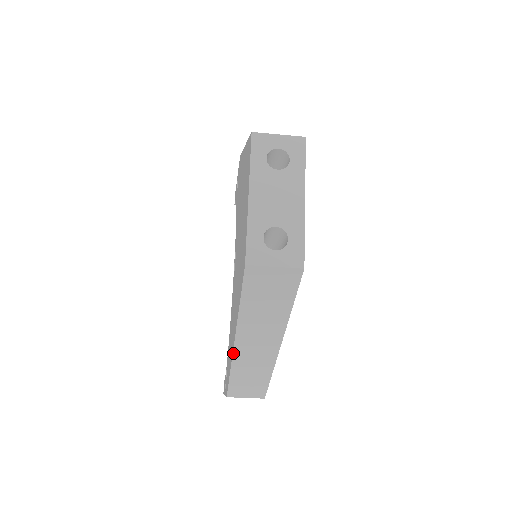
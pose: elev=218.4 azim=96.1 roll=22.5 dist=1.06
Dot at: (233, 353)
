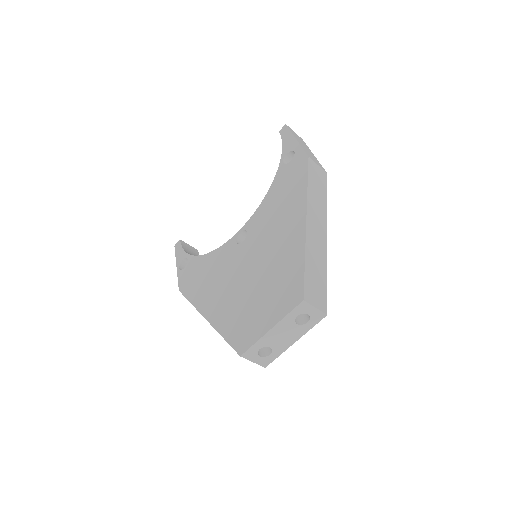
Dot at: (201, 314)
